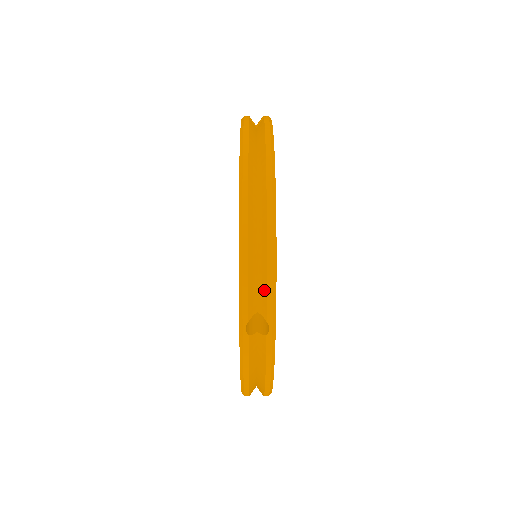
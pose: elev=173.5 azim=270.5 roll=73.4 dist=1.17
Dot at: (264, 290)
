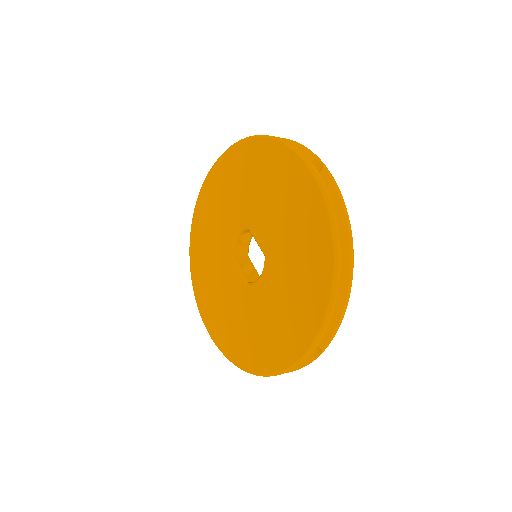
Dot at: (330, 334)
